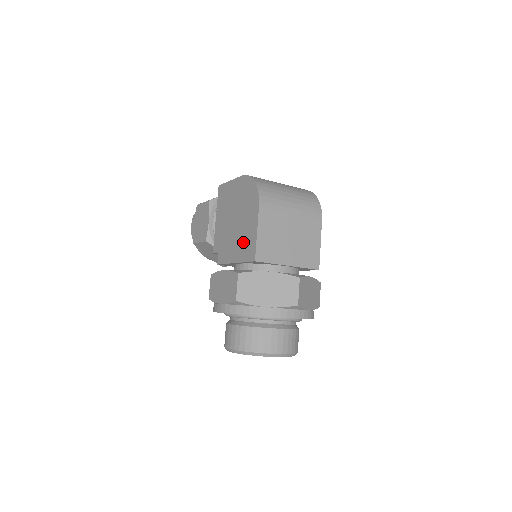
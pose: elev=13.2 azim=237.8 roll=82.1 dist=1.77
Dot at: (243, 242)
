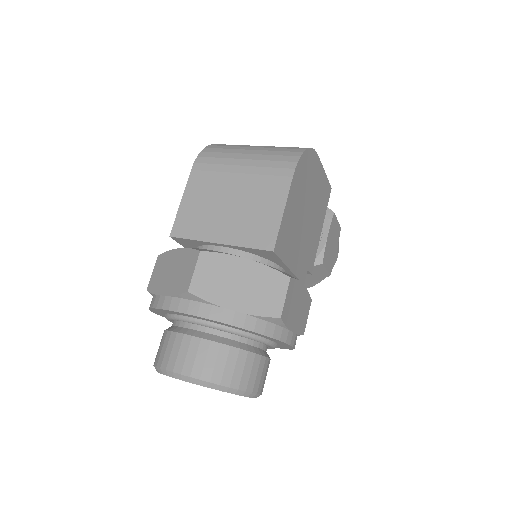
Dot at: occluded
